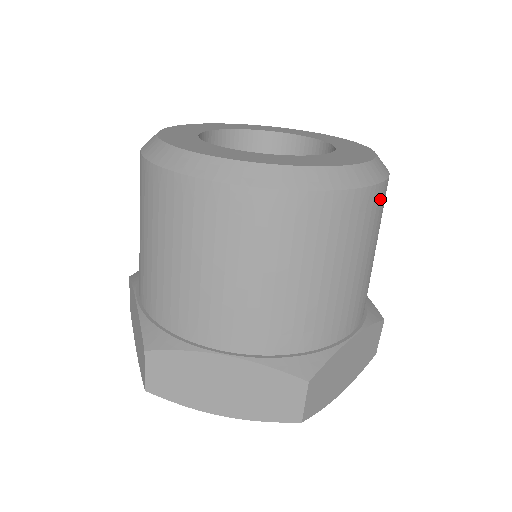
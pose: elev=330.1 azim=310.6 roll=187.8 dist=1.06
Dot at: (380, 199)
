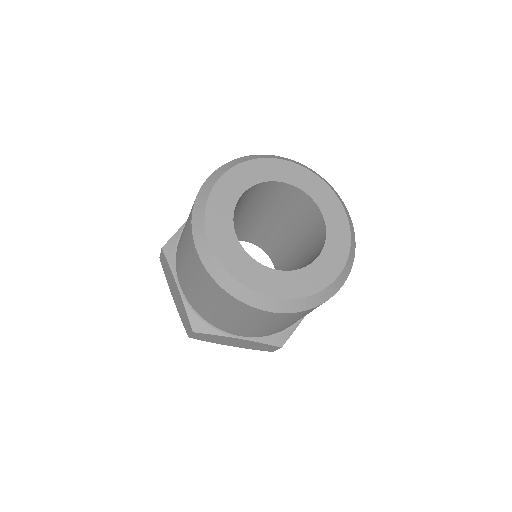
Dot at: occluded
